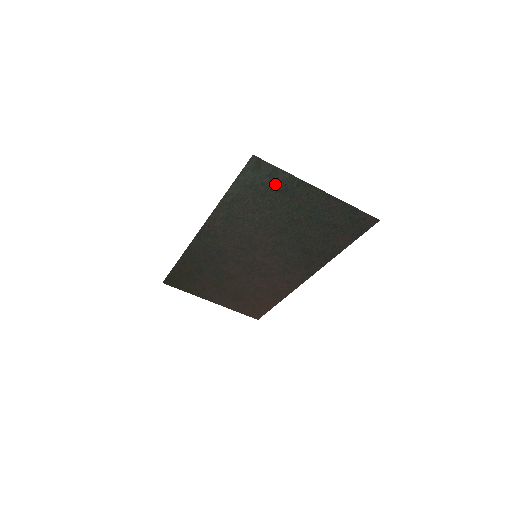
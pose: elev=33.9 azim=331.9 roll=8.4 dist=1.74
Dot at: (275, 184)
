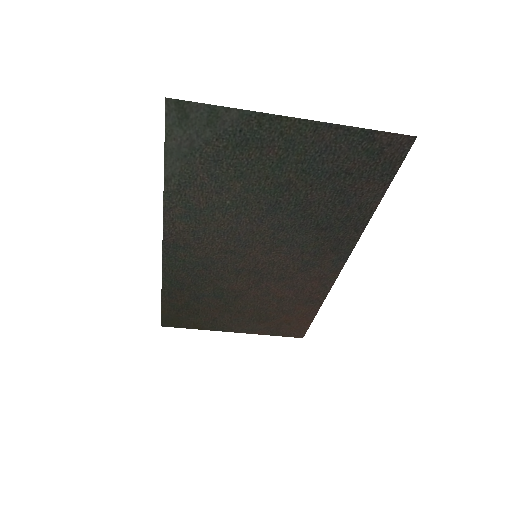
Dot at: (225, 136)
